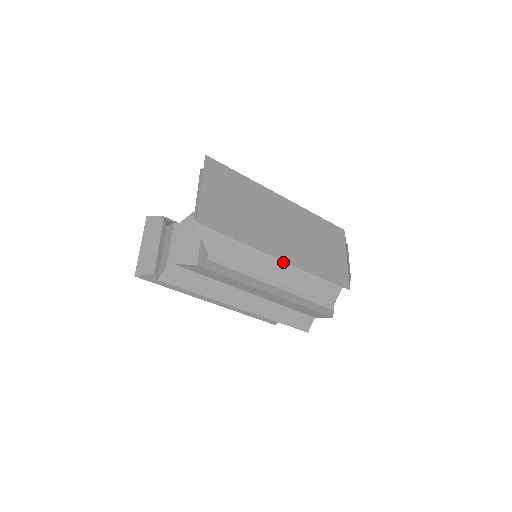
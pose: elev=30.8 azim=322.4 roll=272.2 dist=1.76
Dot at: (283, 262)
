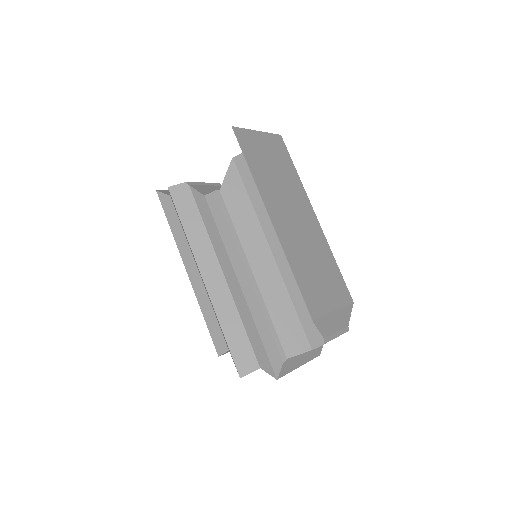
Dot at: (273, 261)
